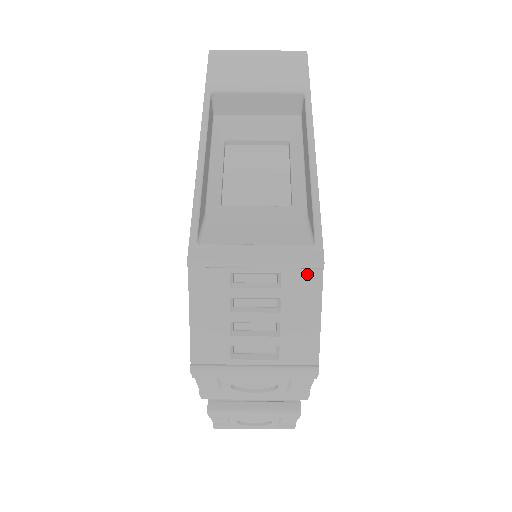
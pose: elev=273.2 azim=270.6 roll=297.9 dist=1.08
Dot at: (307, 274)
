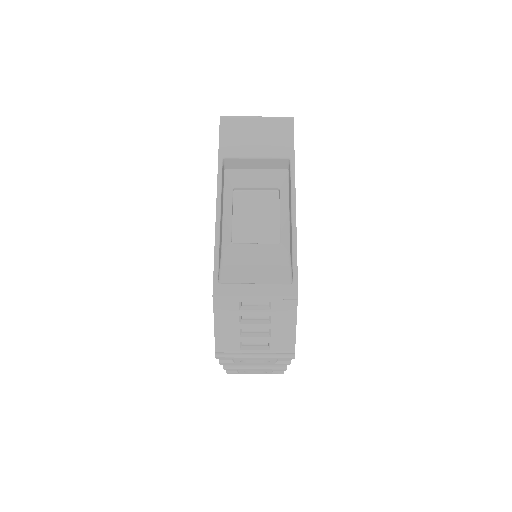
Dot at: (287, 302)
